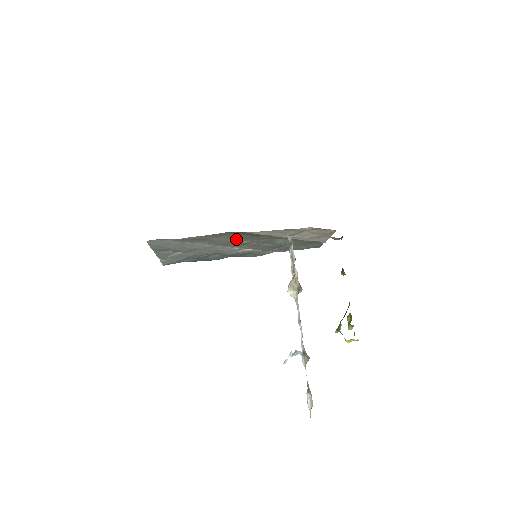
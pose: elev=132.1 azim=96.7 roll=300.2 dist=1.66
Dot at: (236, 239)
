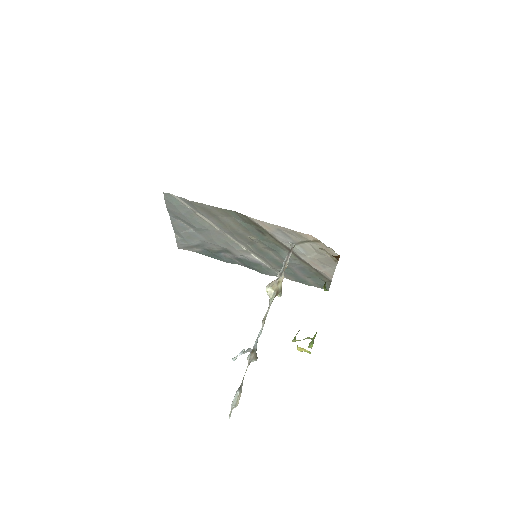
Dot at: (242, 228)
